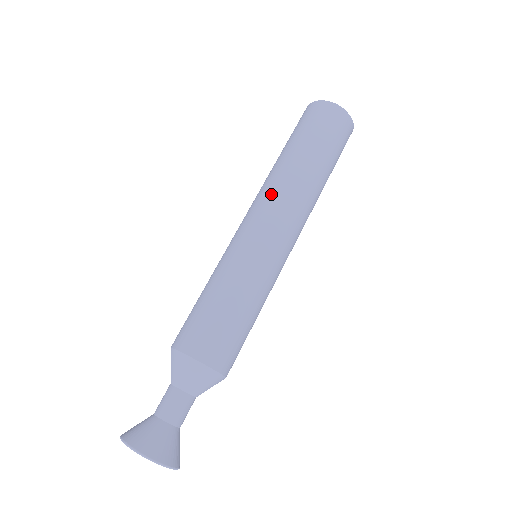
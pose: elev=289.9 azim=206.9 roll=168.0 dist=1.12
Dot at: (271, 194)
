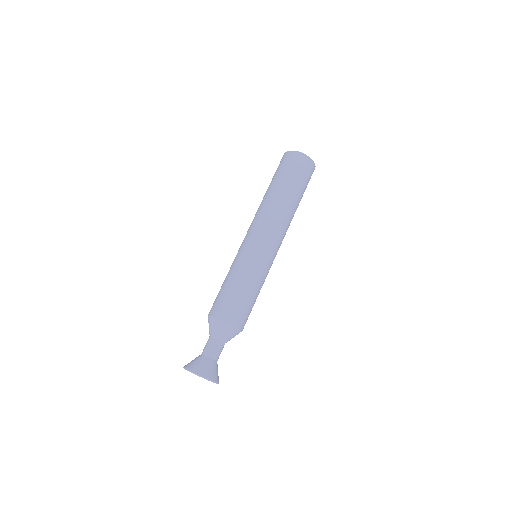
Dot at: (264, 217)
